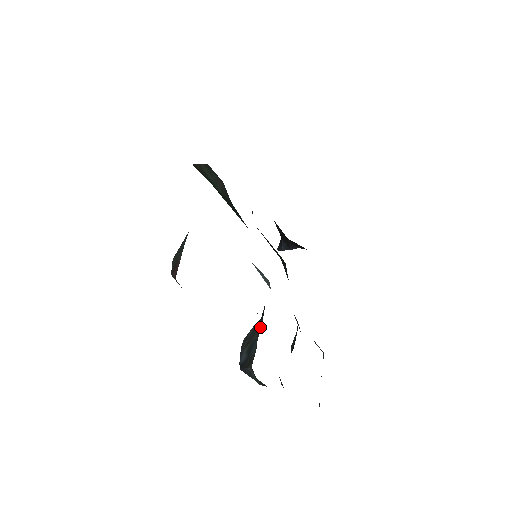
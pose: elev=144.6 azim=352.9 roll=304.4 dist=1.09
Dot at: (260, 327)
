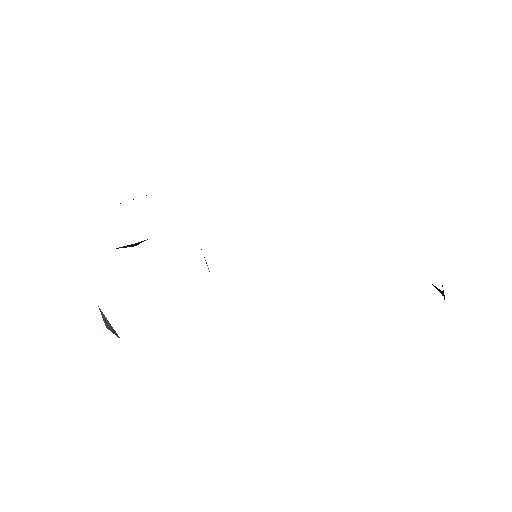
Dot at: occluded
